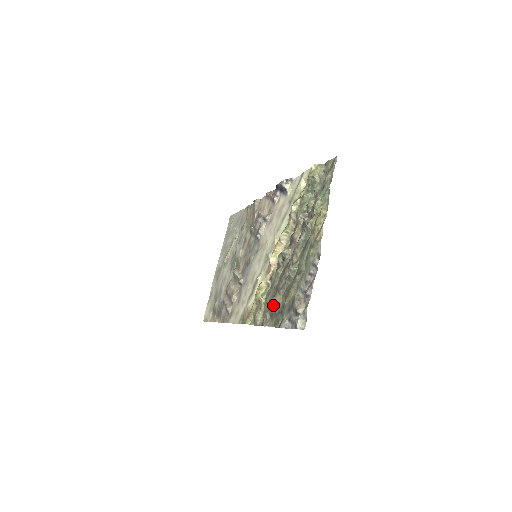
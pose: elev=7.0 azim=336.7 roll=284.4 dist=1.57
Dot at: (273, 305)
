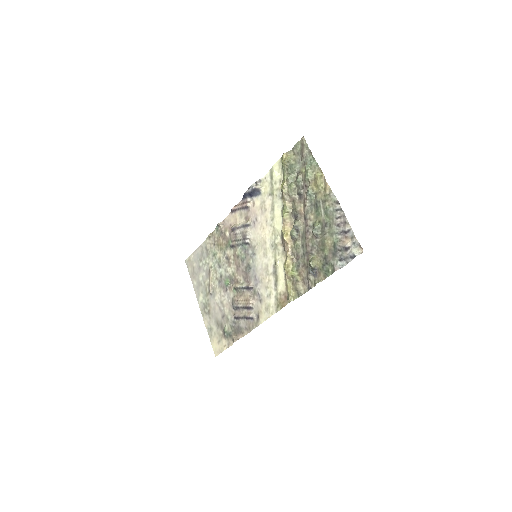
Dot at: (314, 264)
